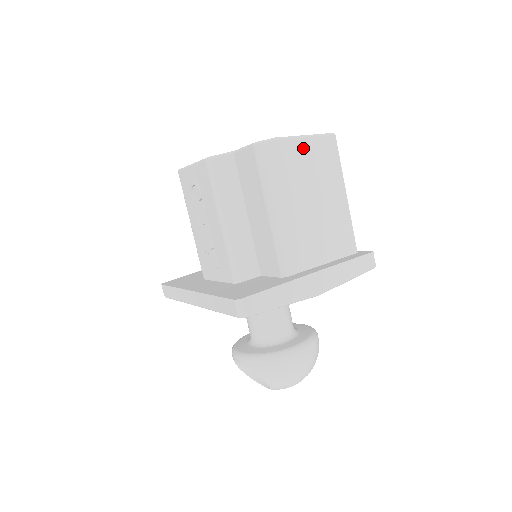
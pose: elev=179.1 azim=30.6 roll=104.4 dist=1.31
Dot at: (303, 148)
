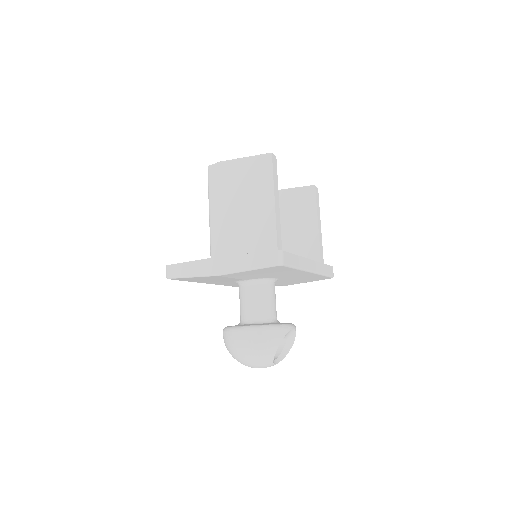
Dot at: (240, 167)
